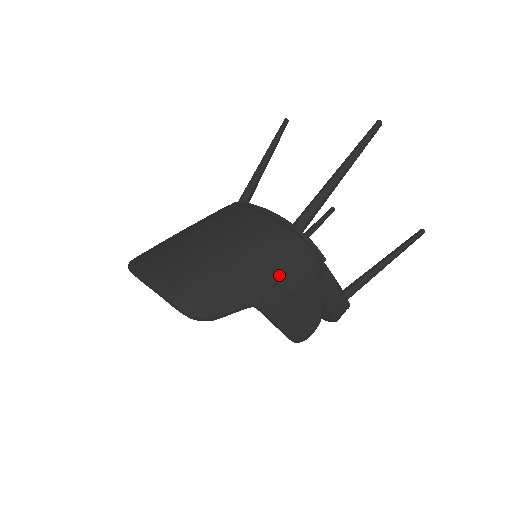
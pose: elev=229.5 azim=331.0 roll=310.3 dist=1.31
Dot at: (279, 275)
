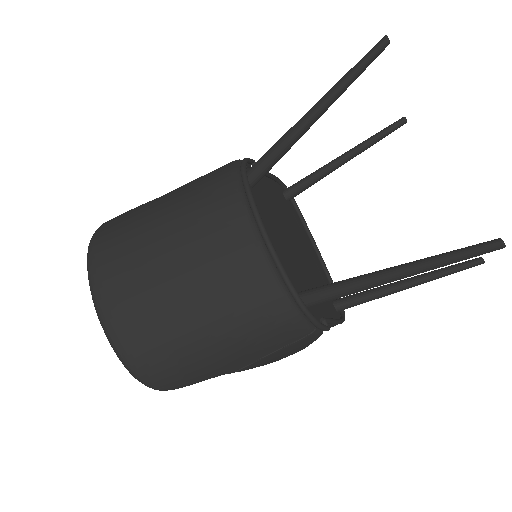
Dot at: (263, 355)
